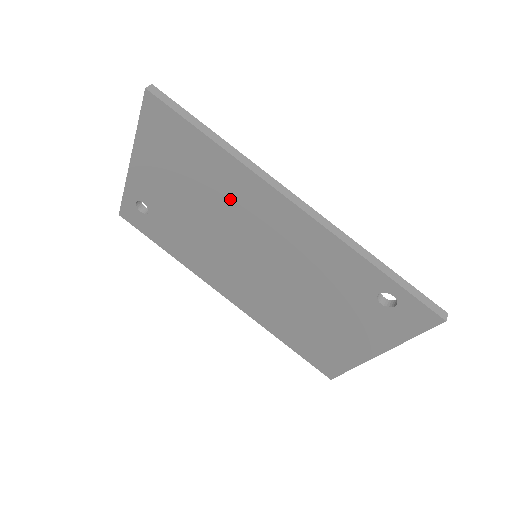
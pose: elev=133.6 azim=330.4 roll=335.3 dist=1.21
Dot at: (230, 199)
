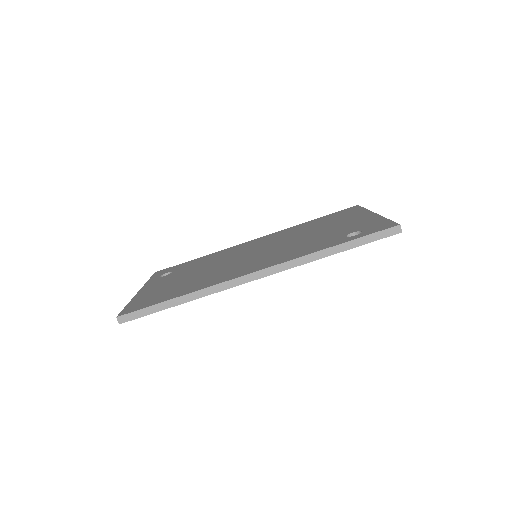
Dot at: occluded
